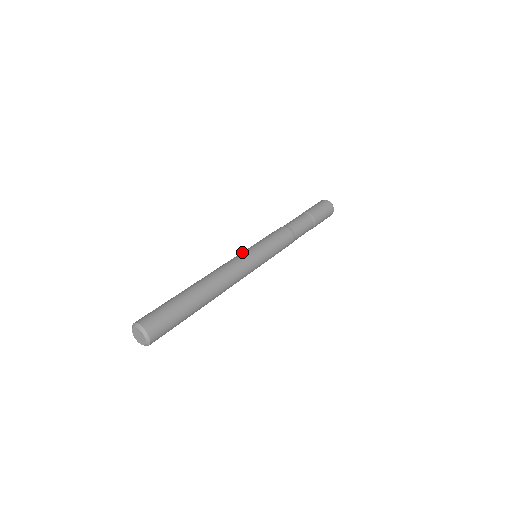
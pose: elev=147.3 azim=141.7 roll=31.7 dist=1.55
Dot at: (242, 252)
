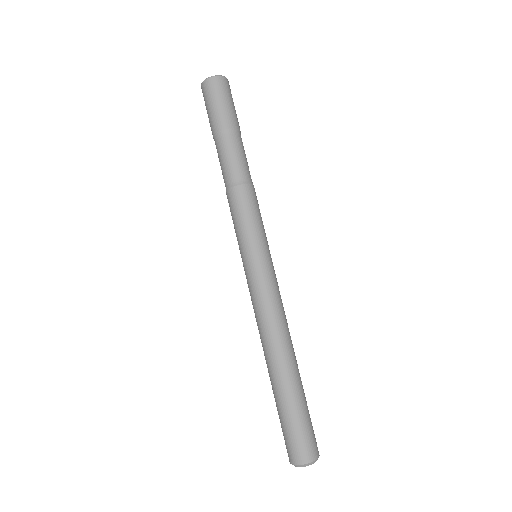
Dot at: occluded
